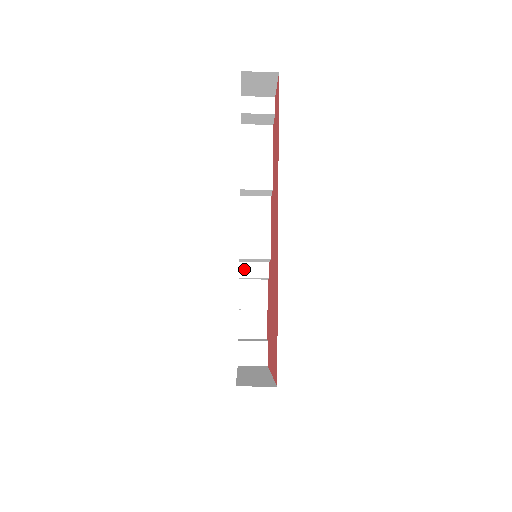
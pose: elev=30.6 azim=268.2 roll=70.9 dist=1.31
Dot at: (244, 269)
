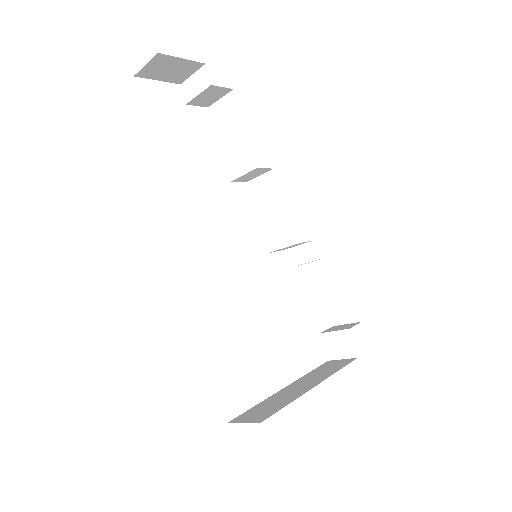
Dot at: (292, 256)
